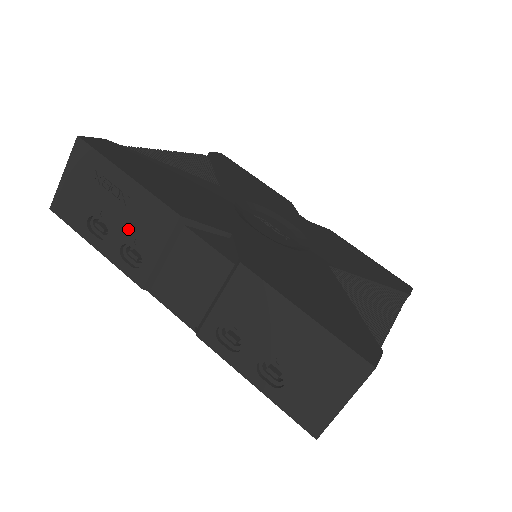
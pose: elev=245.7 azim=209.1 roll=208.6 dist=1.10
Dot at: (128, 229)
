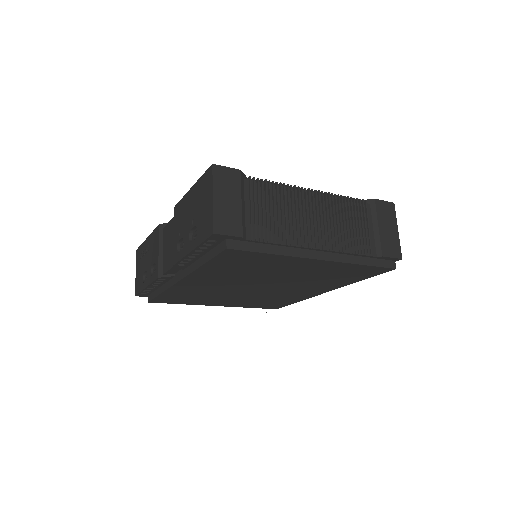
Dot at: (151, 259)
